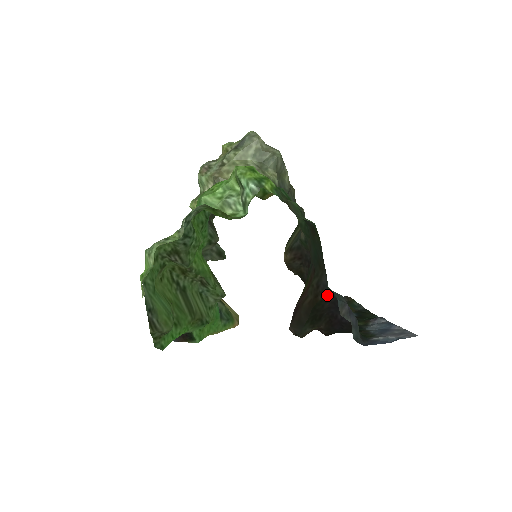
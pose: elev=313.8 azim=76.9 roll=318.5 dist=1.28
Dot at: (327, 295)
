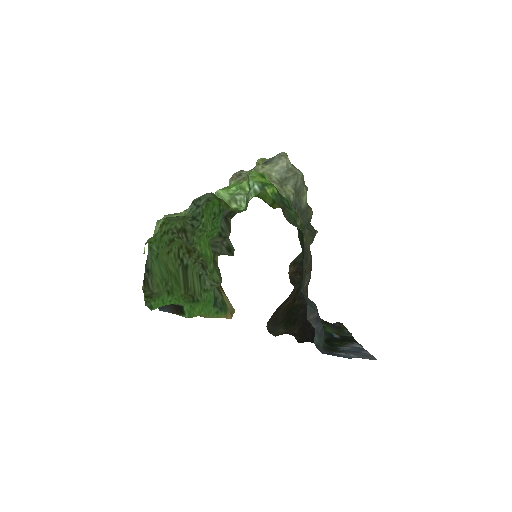
Dot at: (303, 301)
